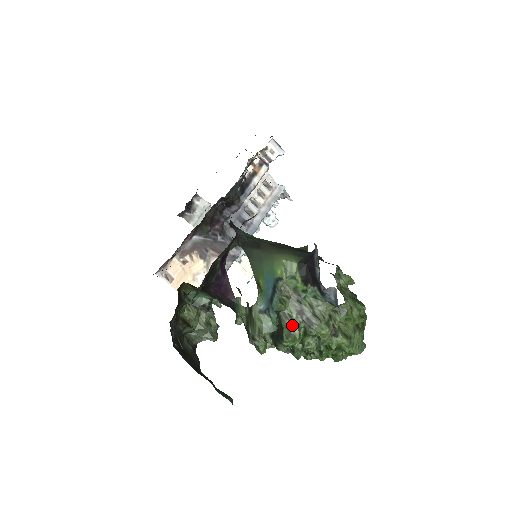
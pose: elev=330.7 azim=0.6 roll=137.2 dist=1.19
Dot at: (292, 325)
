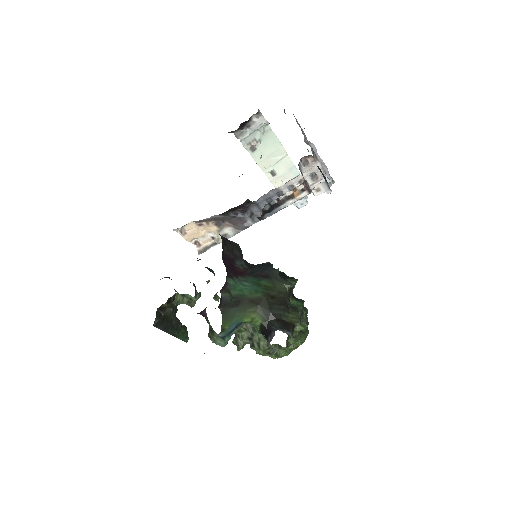
Dot at: (240, 342)
